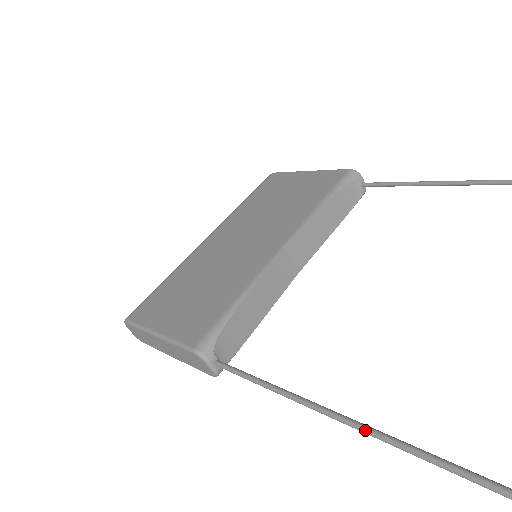
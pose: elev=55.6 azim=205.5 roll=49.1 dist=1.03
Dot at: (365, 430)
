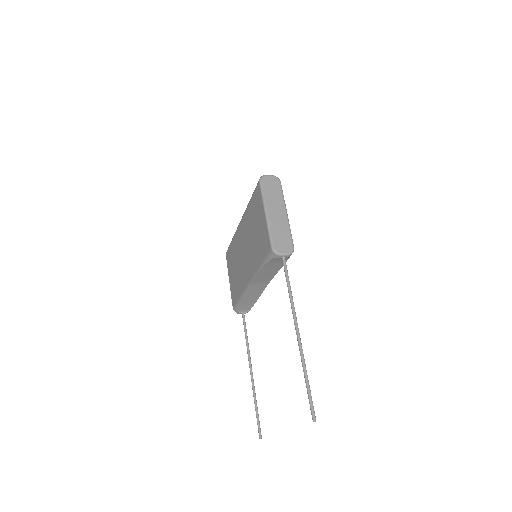
Dot at: (252, 389)
